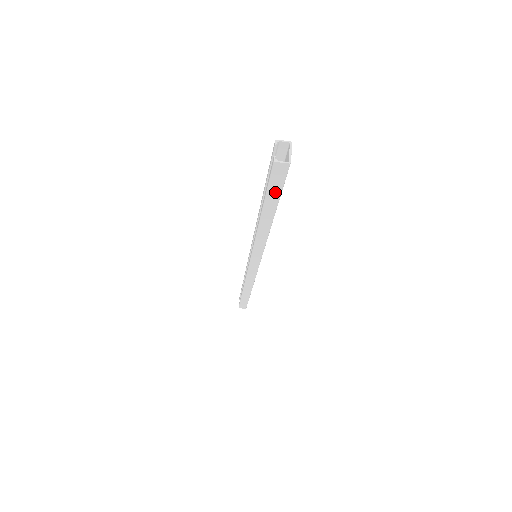
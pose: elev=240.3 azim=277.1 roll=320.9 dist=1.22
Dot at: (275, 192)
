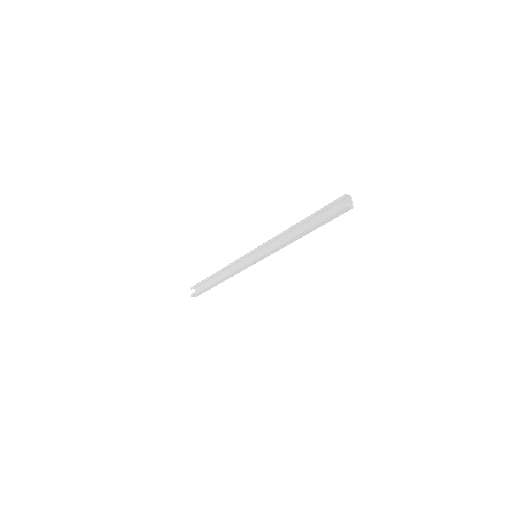
Dot at: (328, 220)
